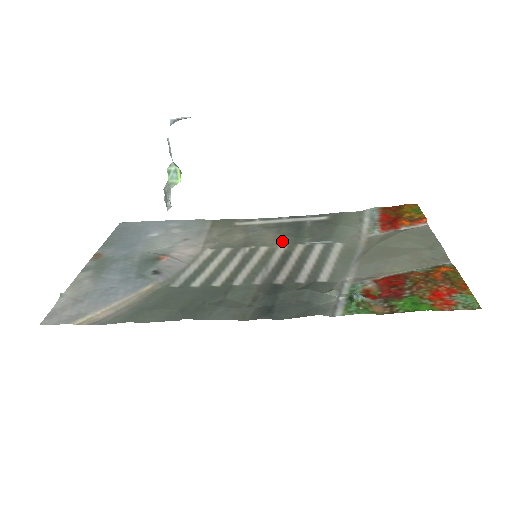
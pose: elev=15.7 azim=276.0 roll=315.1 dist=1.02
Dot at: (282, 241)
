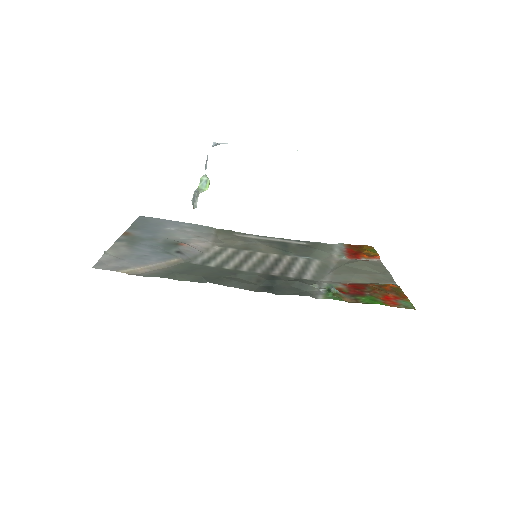
Dot at: (274, 251)
